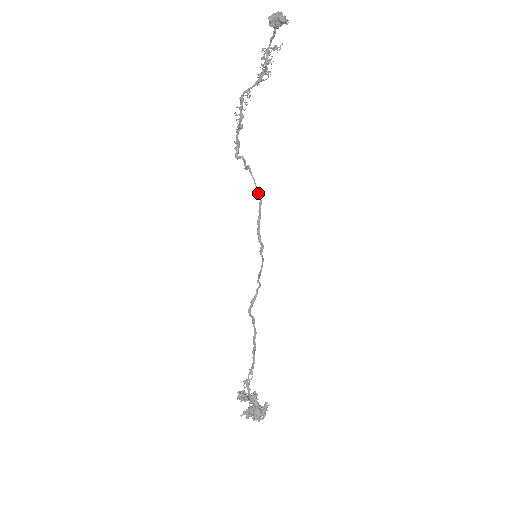
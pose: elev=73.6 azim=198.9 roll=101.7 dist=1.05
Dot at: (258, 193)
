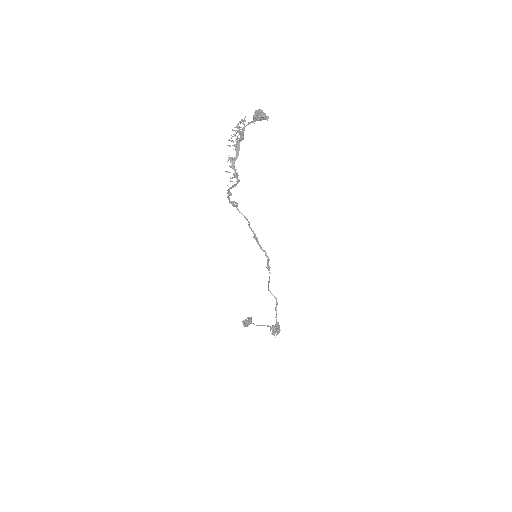
Dot at: (246, 218)
